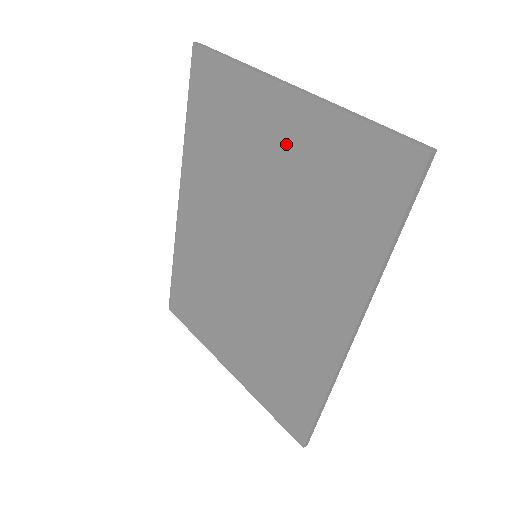
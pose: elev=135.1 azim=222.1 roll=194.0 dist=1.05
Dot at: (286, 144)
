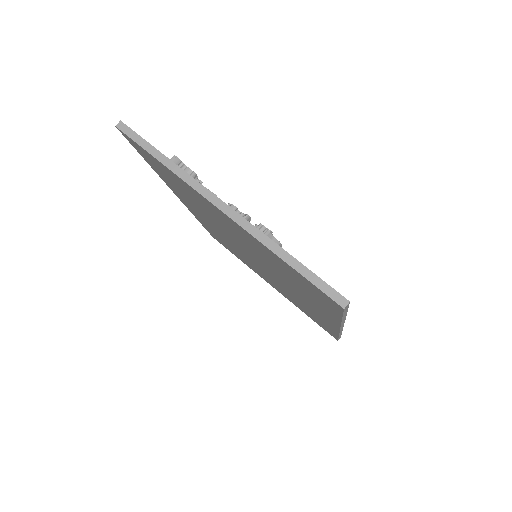
Dot at: (238, 232)
